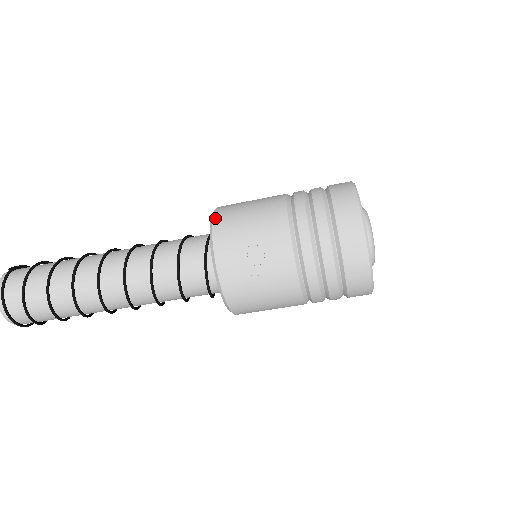
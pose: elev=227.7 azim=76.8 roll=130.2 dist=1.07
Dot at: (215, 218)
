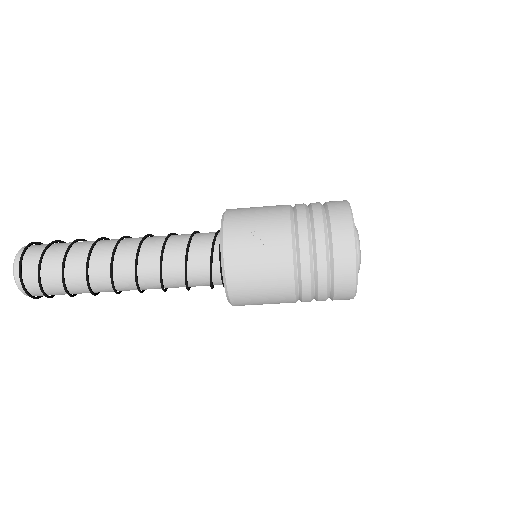
Dot at: (227, 211)
